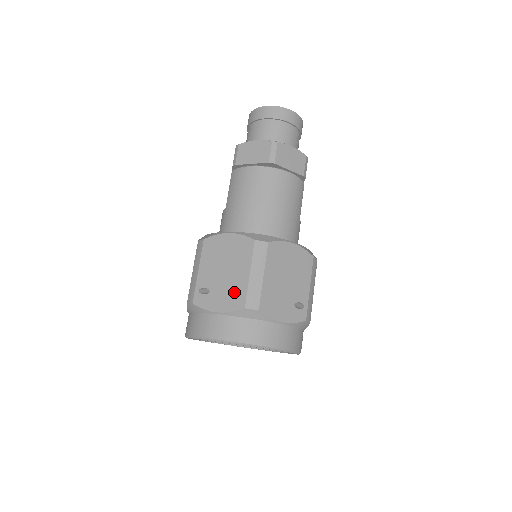
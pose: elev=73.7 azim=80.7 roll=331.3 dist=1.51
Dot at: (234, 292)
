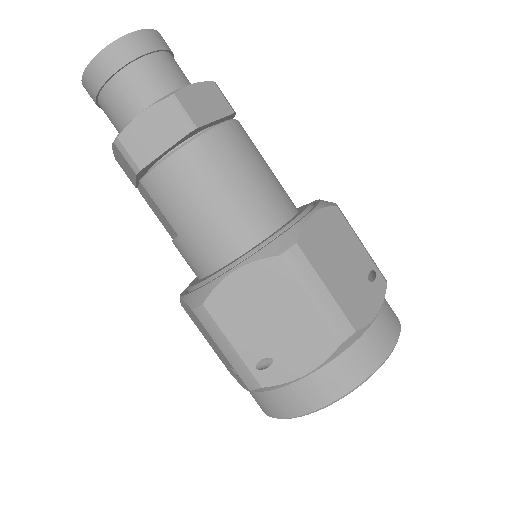
Dot at: (308, 337)
